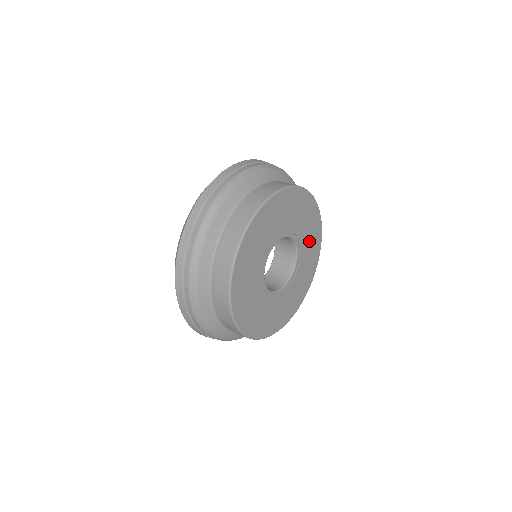
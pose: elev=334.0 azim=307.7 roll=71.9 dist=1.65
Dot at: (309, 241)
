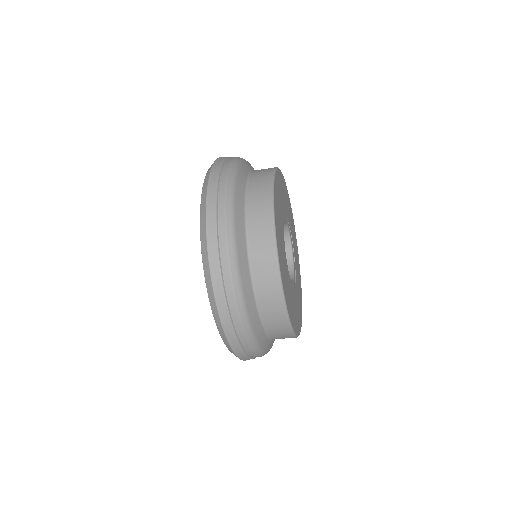
Dot at: (298, 298)
